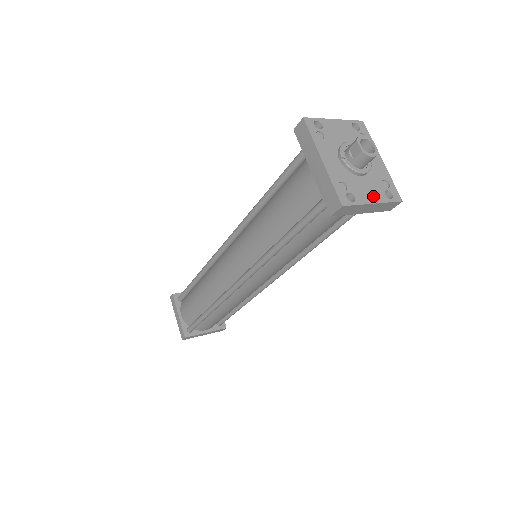
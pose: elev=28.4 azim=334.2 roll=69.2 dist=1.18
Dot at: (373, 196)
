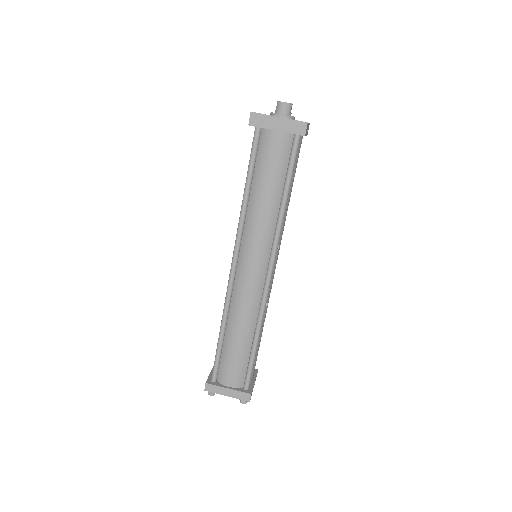
Dot at: (282, 118)
